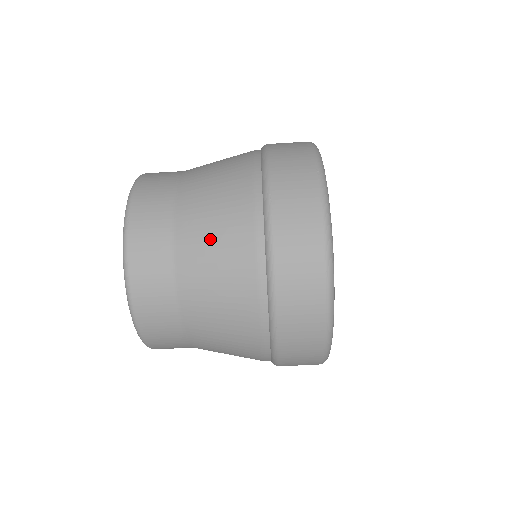
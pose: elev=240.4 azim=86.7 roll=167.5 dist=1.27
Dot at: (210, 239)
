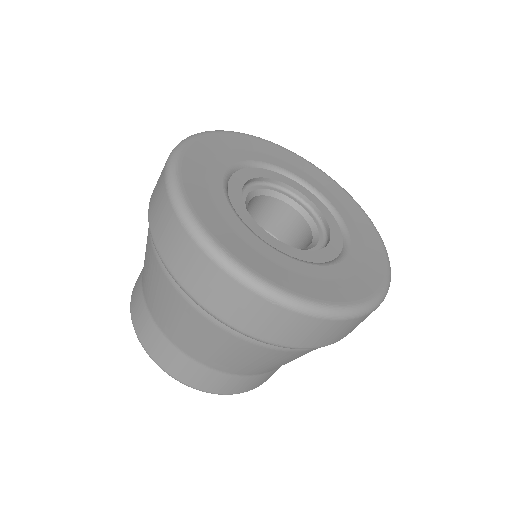
Dot at: (270, 365)
